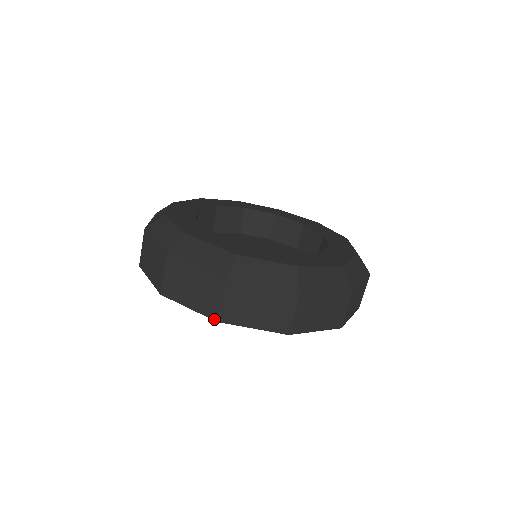
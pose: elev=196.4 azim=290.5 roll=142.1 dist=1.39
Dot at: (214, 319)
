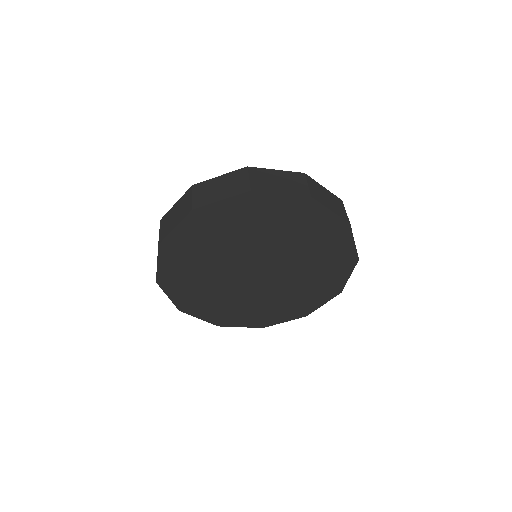
Dot at: (308, 195)
